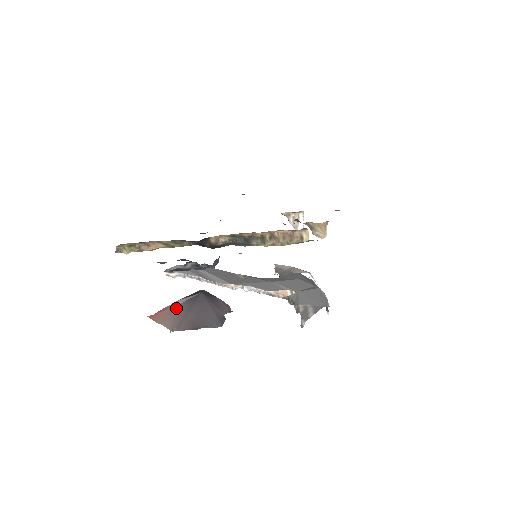
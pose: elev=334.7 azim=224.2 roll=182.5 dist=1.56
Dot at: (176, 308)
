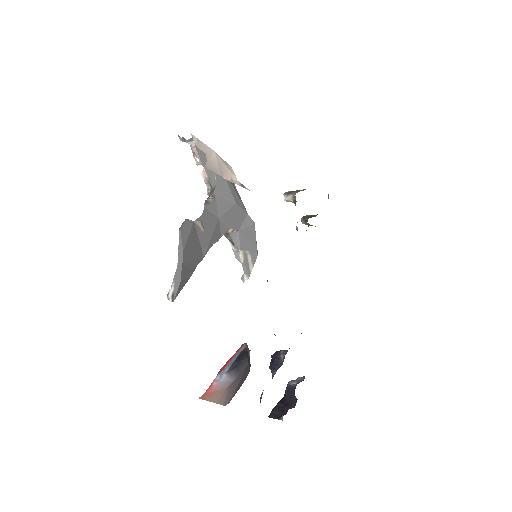
Dot at: (229, 387)
